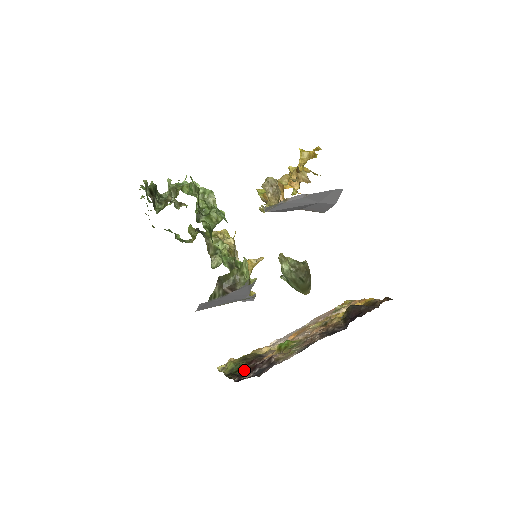
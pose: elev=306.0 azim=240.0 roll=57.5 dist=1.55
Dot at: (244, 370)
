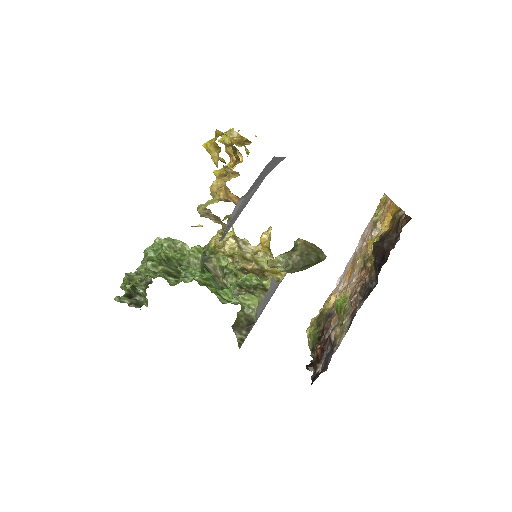
Dot at: (317, 353)
